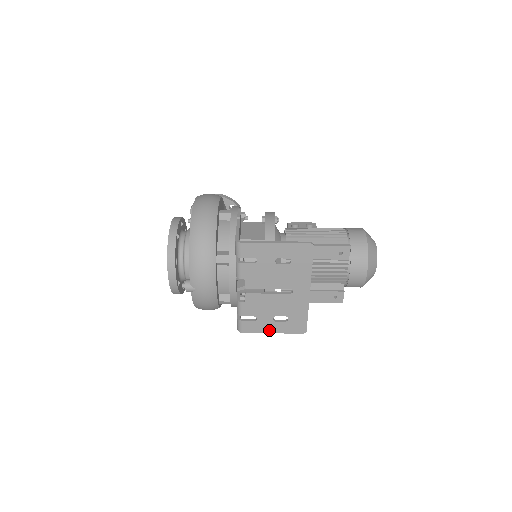
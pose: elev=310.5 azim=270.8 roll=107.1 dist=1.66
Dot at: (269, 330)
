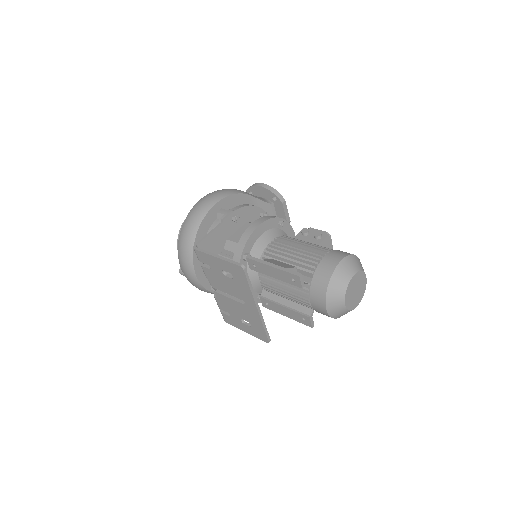
Dot at: (242, 328)
